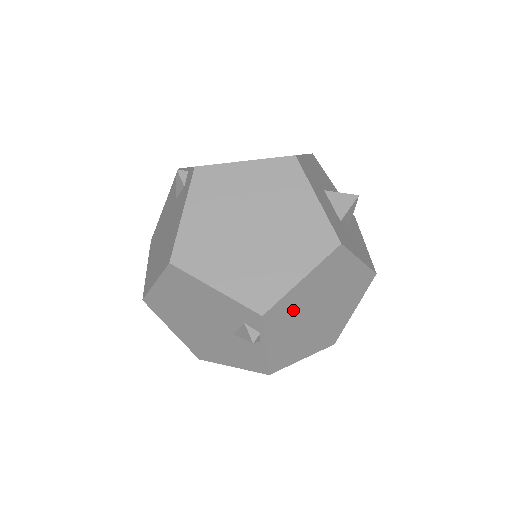
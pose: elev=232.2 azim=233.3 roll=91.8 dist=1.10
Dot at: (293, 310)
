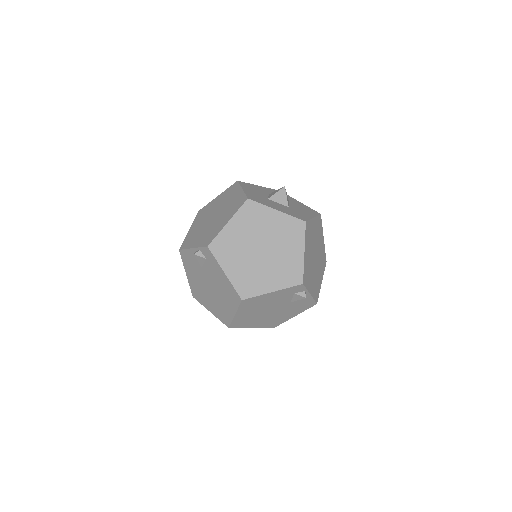
Dot at: (309, 268)
